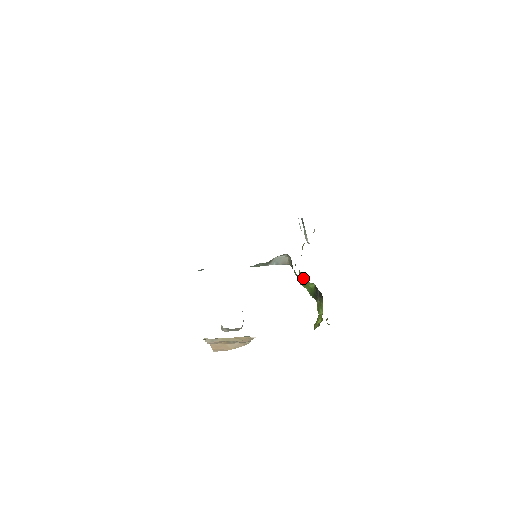
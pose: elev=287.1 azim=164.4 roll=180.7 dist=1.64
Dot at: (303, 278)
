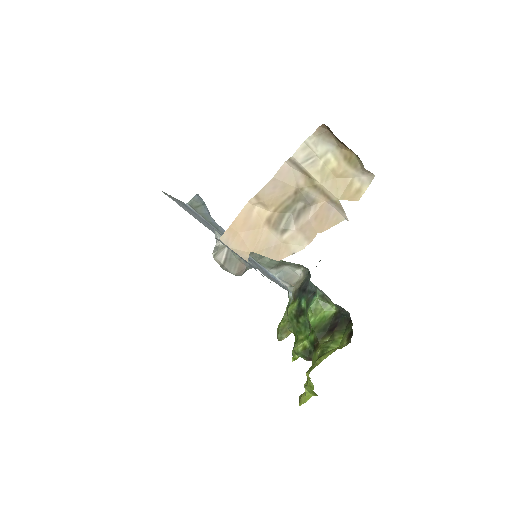
Dot at: (286, 329)
